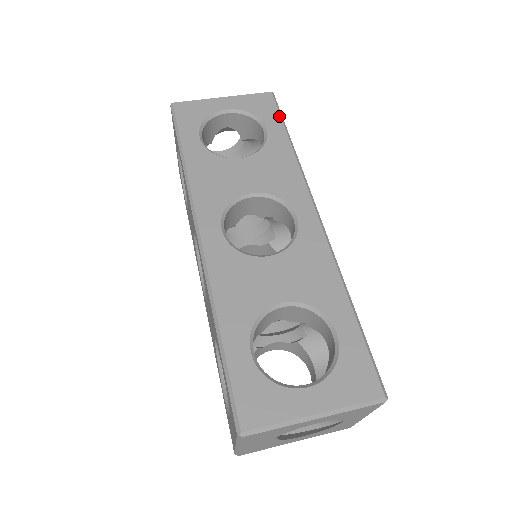
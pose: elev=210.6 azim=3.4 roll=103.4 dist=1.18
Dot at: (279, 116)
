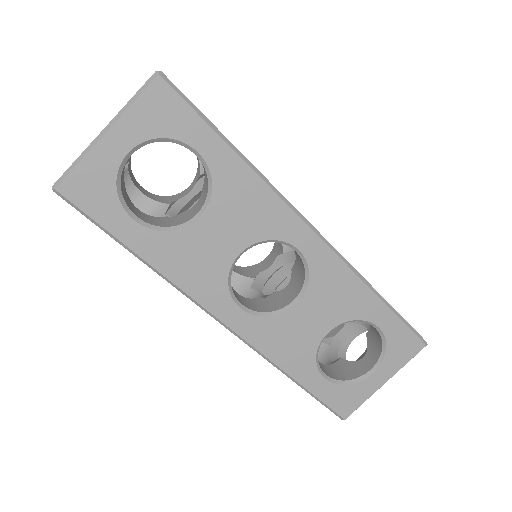
Dot at: (199, 118)
